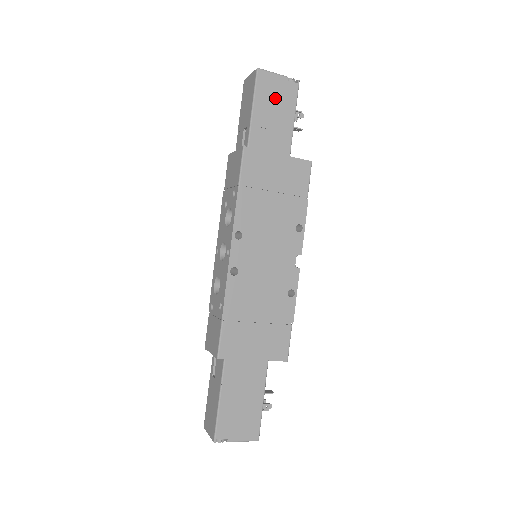
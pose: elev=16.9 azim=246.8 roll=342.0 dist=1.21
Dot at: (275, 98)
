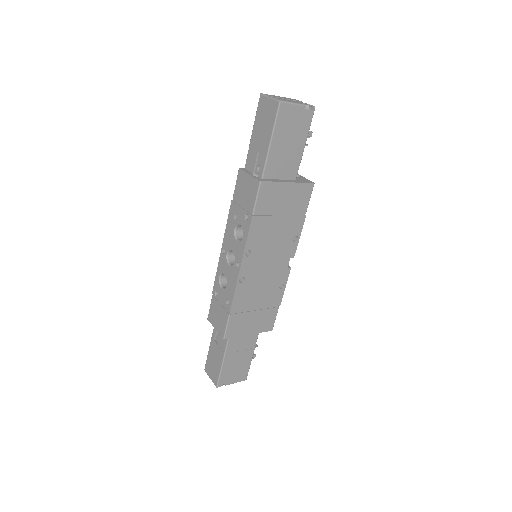
Dot at: (292, 128)
